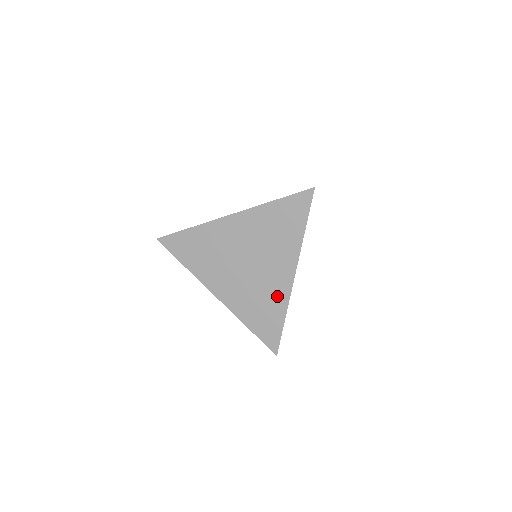
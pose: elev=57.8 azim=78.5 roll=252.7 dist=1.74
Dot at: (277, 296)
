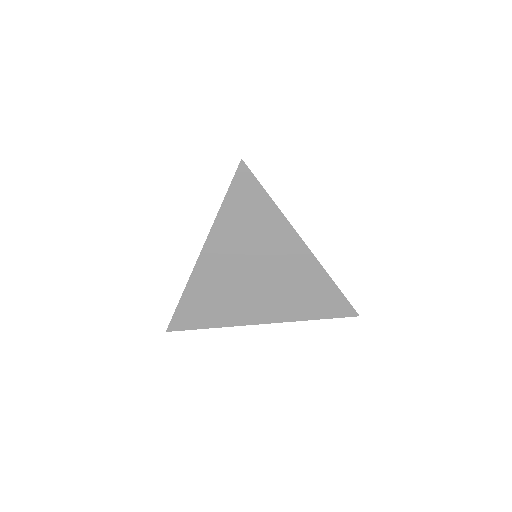
Dot at: (309, 274)
